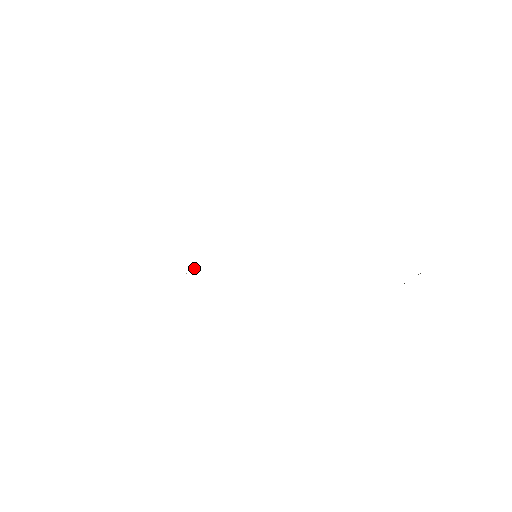
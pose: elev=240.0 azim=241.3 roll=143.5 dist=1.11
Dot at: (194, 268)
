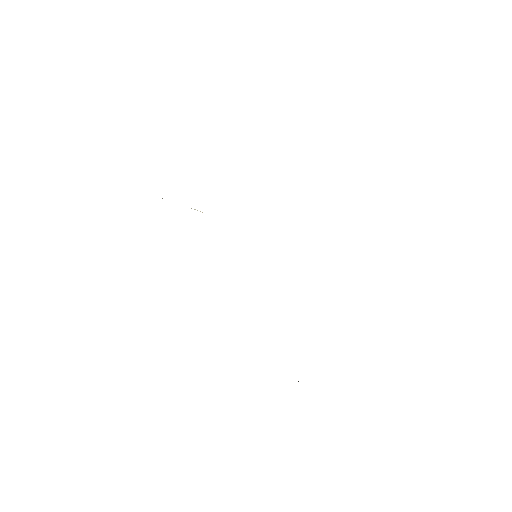
Dot at: (202, 212)
